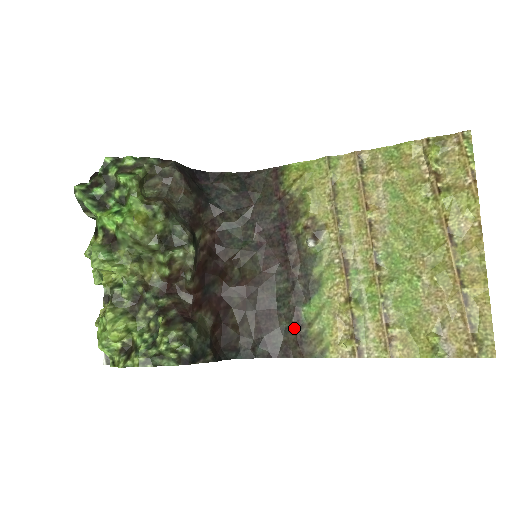
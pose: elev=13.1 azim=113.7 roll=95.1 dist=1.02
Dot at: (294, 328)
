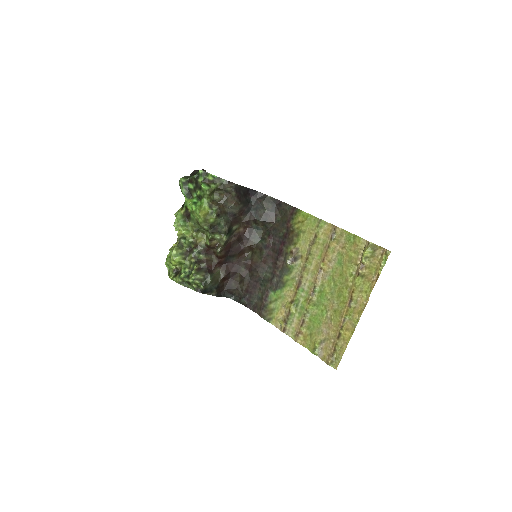
Dot at: (263, 300)
